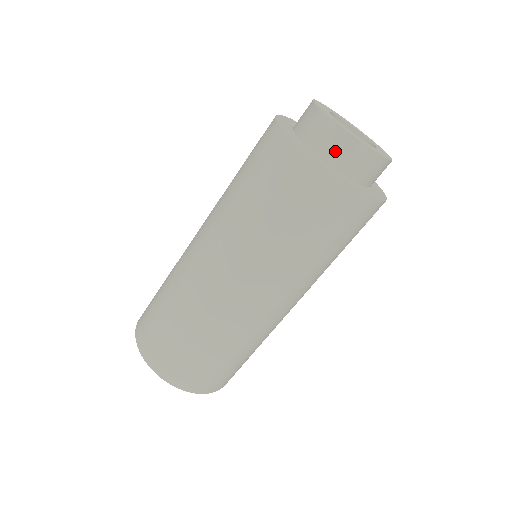
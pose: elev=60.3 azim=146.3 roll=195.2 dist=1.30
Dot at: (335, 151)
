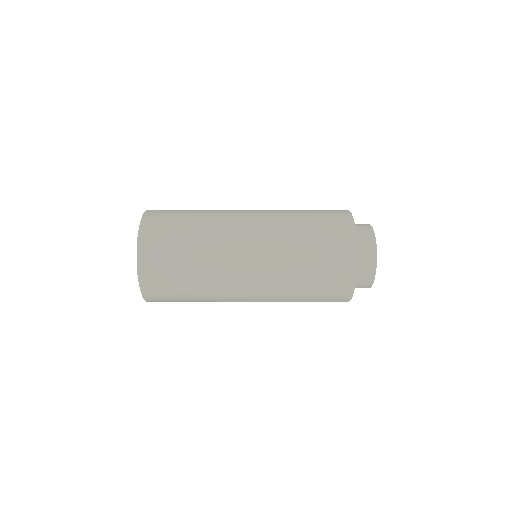
Dot at: (361, 277)
